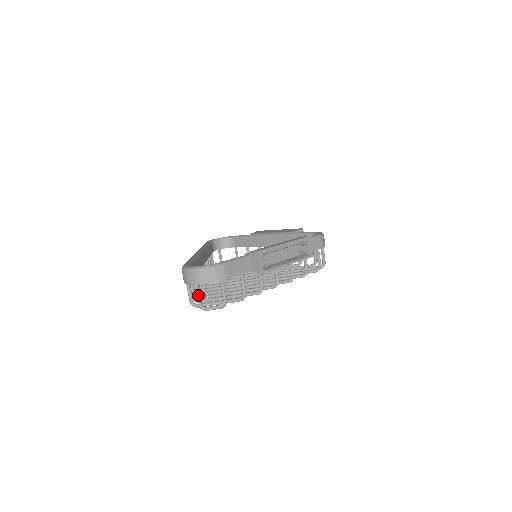
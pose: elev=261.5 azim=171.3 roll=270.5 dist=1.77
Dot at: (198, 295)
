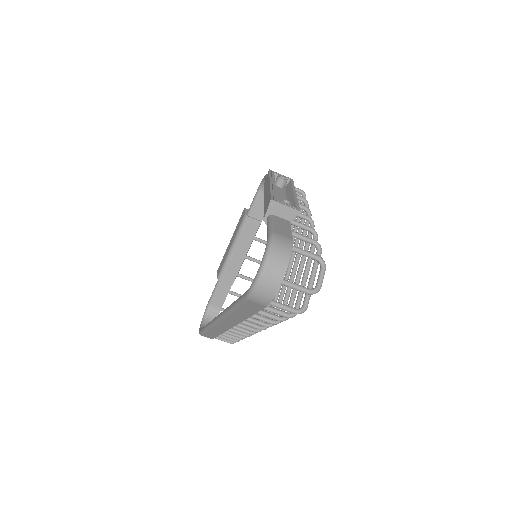
Dot at: (297, 286)
